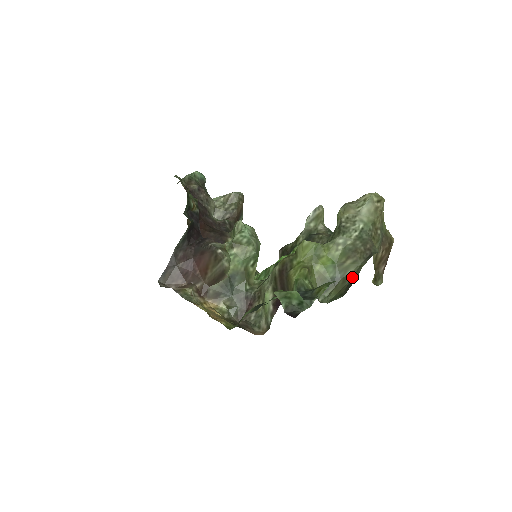
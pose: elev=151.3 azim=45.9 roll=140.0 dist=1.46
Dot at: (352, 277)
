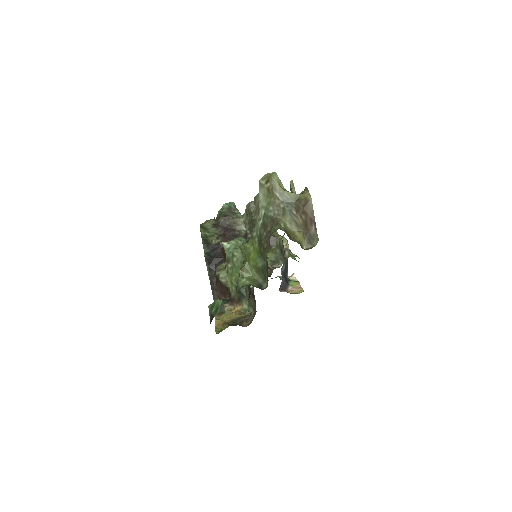
Dot at: (267, 262)
